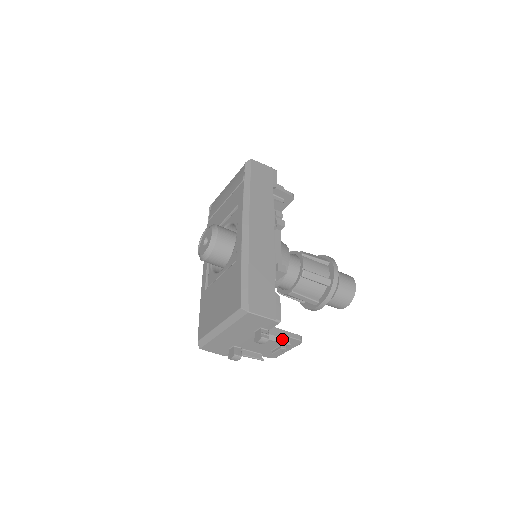
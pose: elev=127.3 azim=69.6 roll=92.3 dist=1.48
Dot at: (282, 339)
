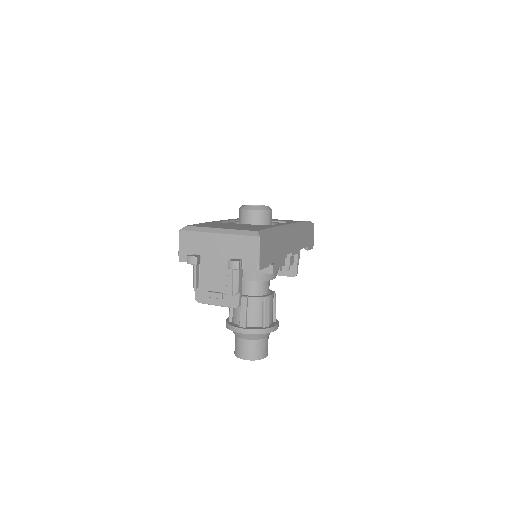
Dot at: (237, 285)
